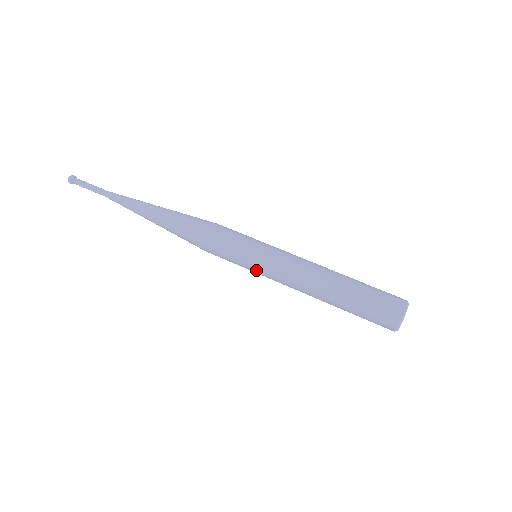
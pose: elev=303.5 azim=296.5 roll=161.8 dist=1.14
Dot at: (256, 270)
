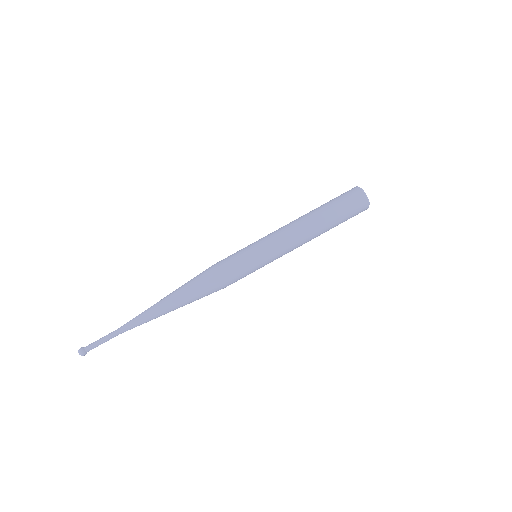
Dot at: (265, 257)
